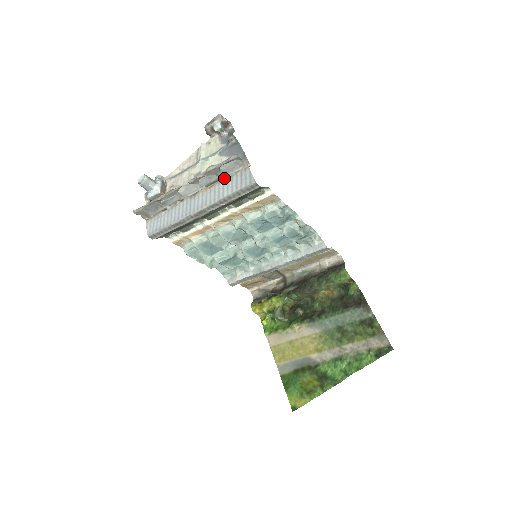
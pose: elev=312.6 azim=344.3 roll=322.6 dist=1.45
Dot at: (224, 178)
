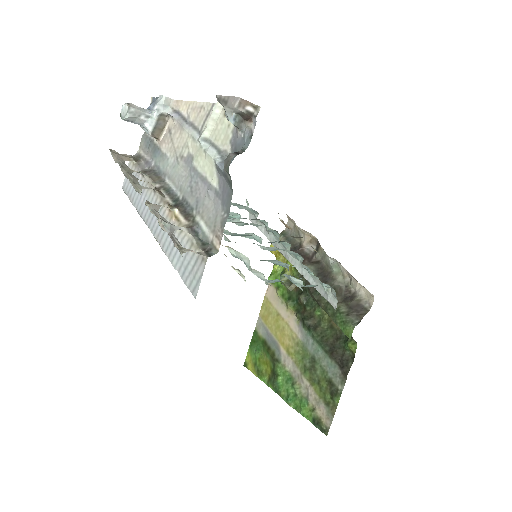
Dot at: (187, 231)
